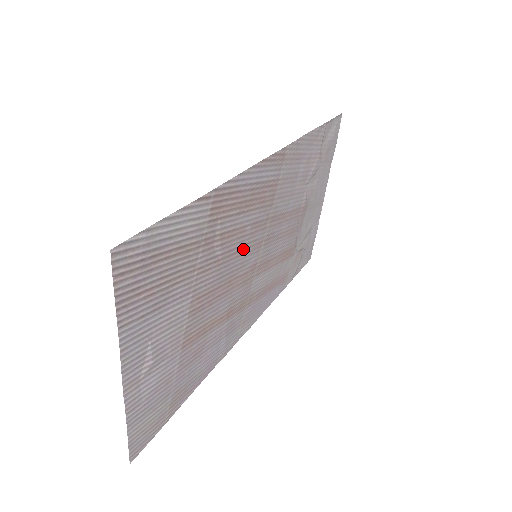
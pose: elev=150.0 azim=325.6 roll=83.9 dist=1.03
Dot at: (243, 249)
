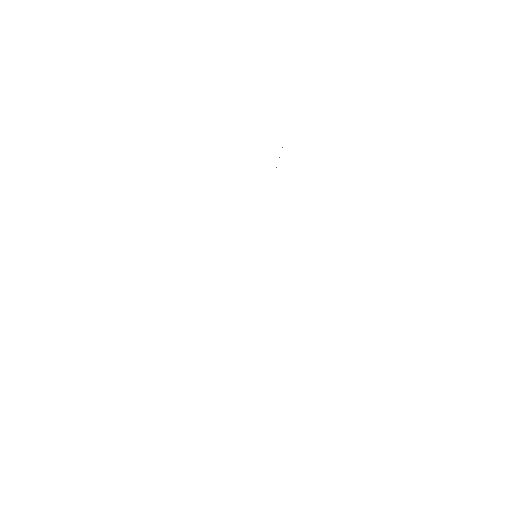
Dot at: occluded
